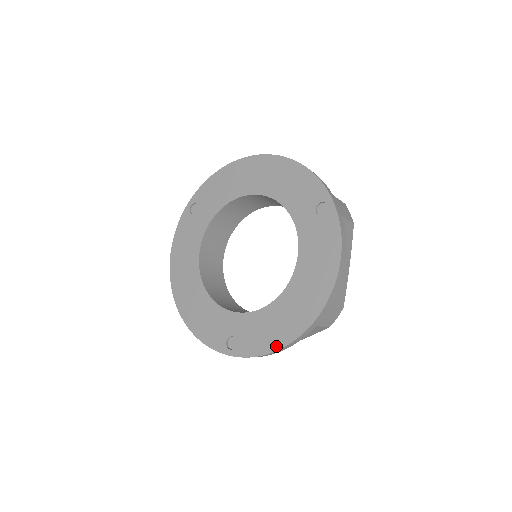
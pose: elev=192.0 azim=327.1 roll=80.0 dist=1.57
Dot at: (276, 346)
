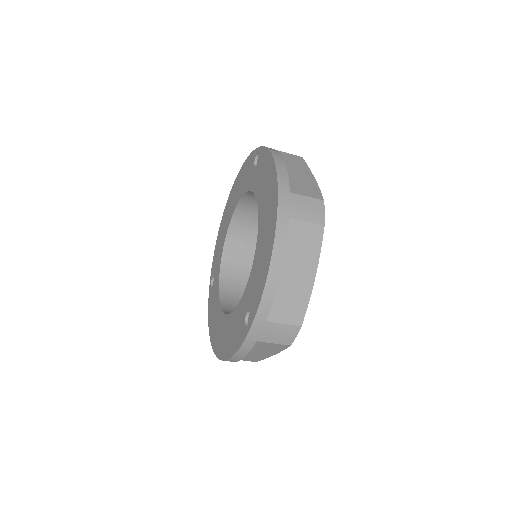
Dot at: (267, 267)
